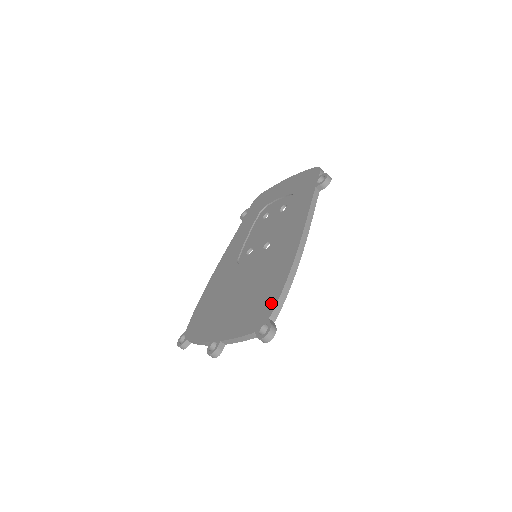
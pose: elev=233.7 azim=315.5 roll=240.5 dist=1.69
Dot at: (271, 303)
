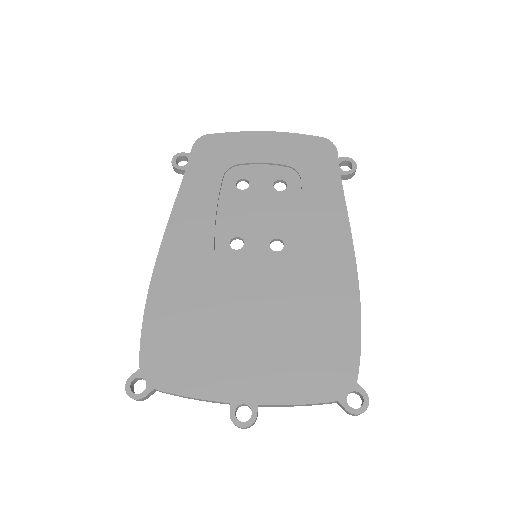
Dot at: (349, 357)
